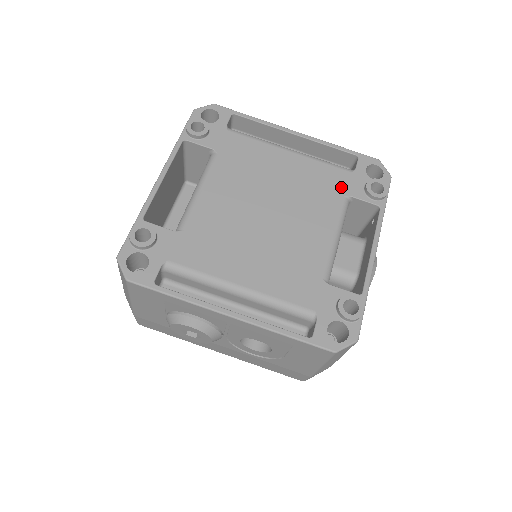
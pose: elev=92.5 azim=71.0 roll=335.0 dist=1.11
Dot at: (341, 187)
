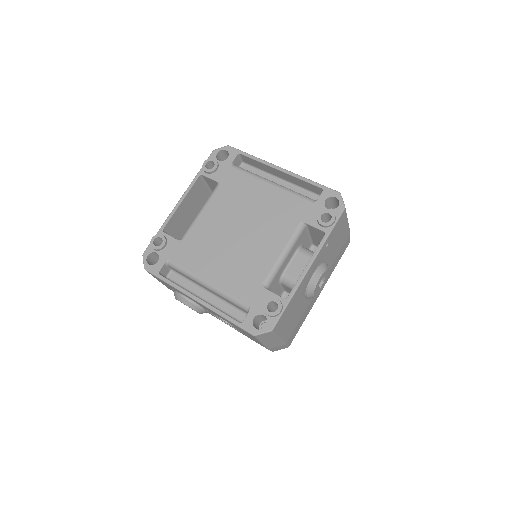
Dot at: (300, 215)
